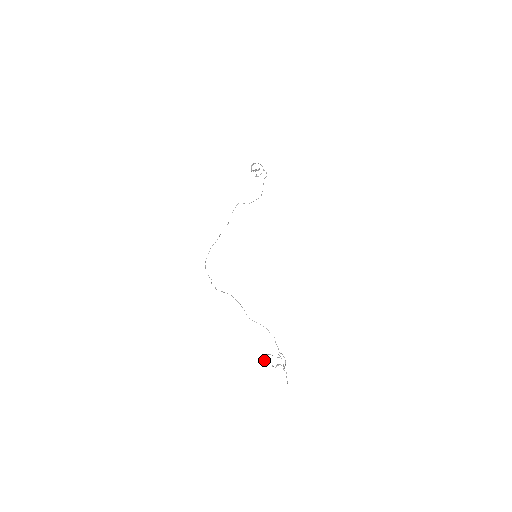
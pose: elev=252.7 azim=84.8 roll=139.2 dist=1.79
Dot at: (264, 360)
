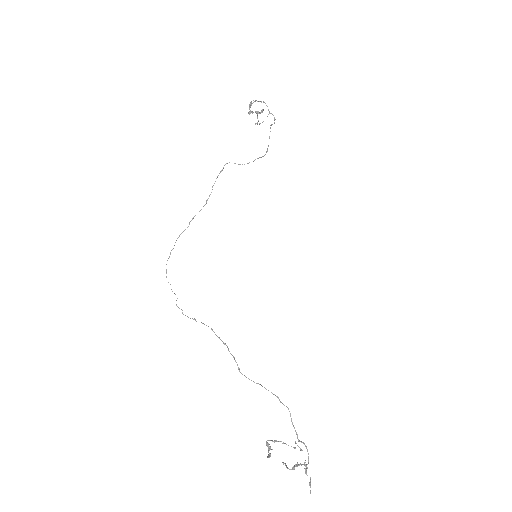
Dot at: (268, 450)
